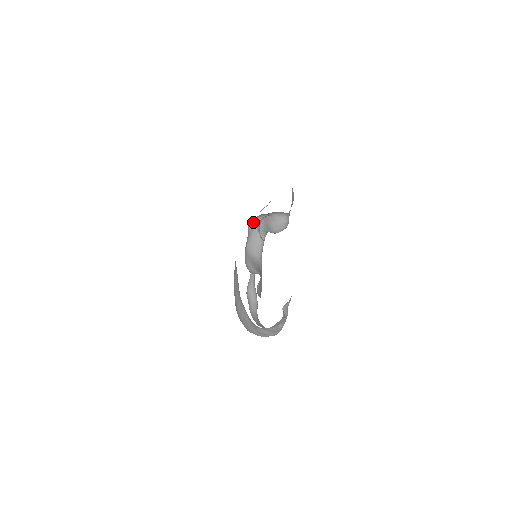
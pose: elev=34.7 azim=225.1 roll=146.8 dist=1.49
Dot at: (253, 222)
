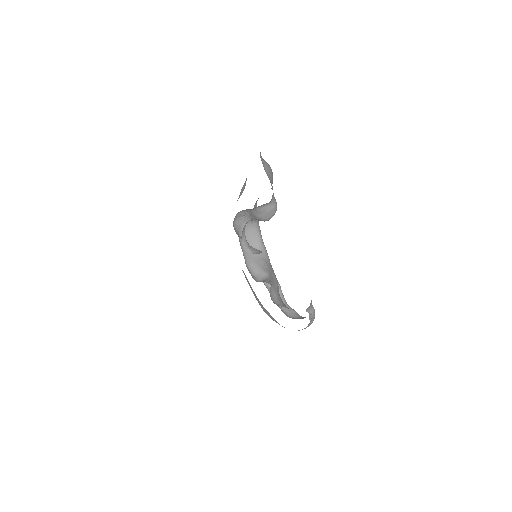
Dot at: (237, 217)
